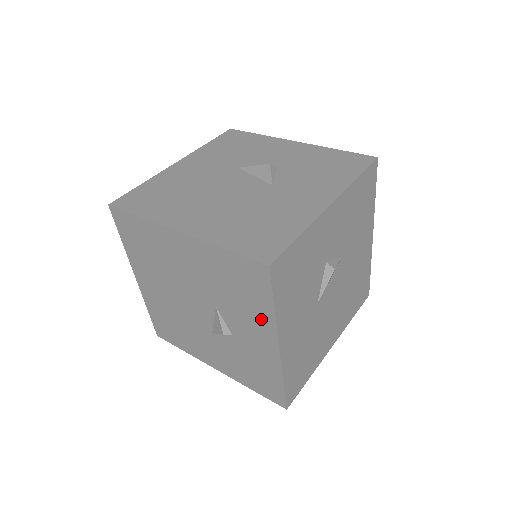
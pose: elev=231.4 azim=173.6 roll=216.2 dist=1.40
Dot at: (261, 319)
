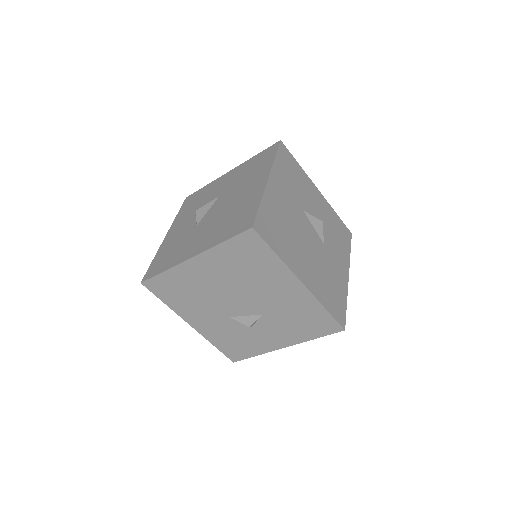
Dot at: (295, 336)
